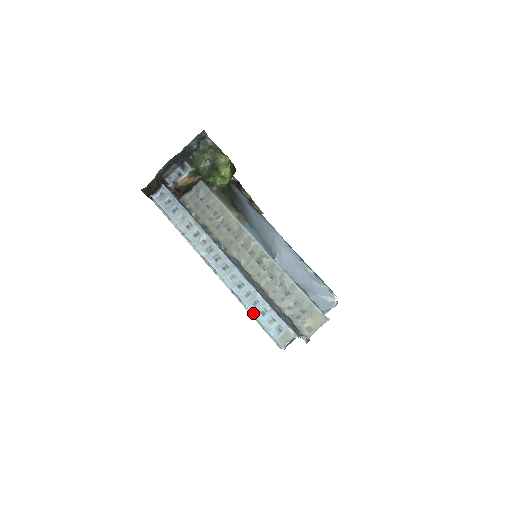
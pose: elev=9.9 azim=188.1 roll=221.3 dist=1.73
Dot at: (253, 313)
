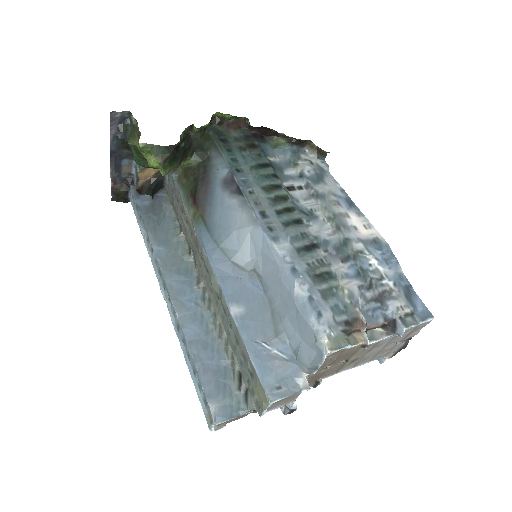
Dot at: occluded
